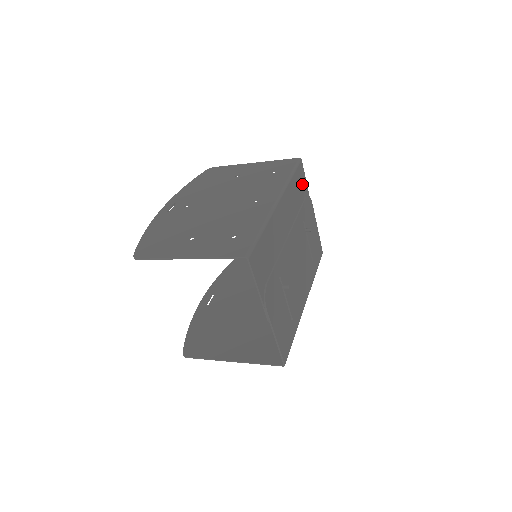
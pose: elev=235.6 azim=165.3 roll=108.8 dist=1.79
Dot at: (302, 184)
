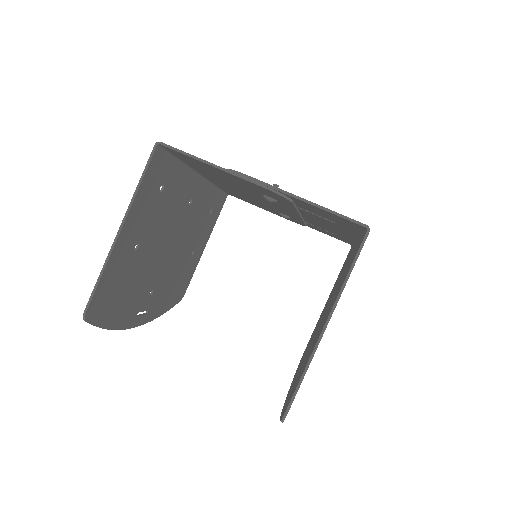
Dot at: occluded
